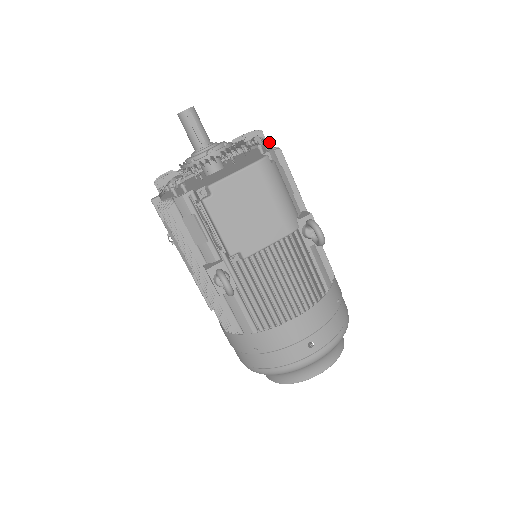
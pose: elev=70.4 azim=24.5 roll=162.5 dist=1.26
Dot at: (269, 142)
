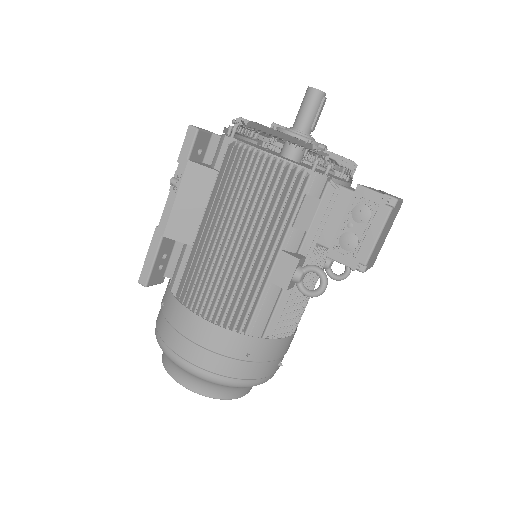
Dot at: occluded
